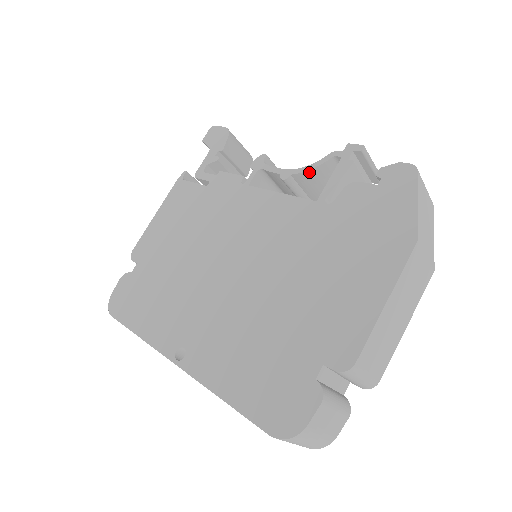
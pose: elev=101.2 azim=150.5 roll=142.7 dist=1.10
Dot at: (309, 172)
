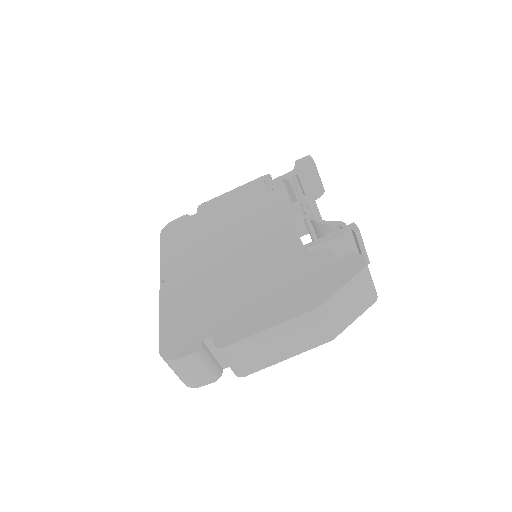
Dot at: (320, 225)
